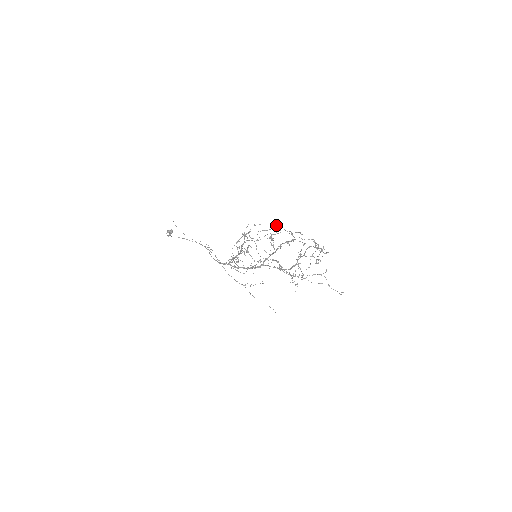
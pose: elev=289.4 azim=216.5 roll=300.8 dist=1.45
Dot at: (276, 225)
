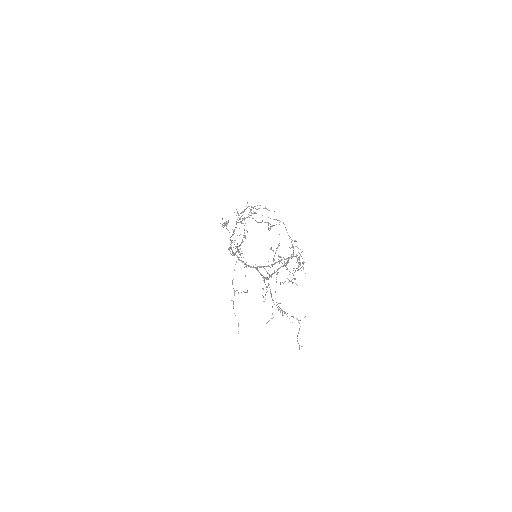
Dot at: occluded
